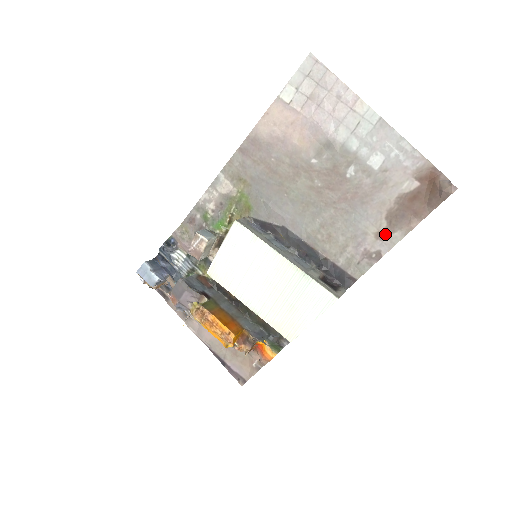
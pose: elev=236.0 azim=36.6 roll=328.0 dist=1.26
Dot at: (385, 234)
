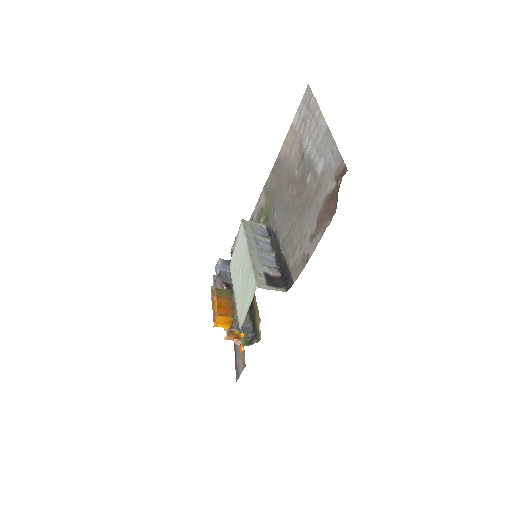
Dot at: (313, 236)
